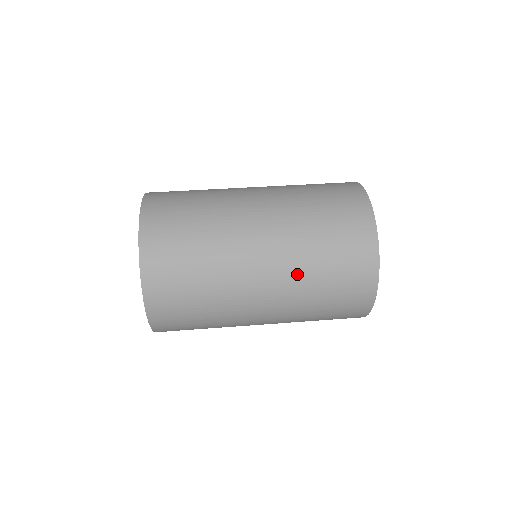
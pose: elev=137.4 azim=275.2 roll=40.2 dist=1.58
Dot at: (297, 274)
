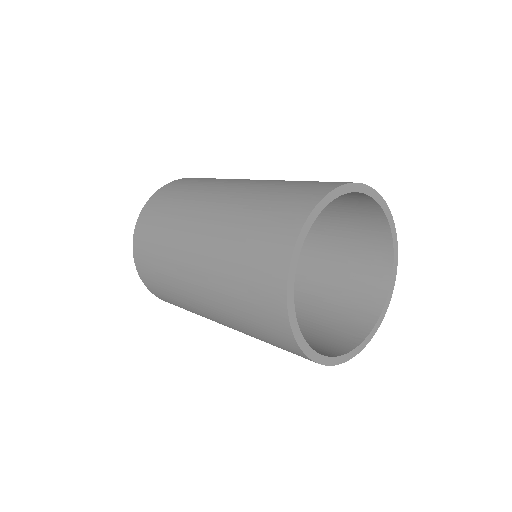
Dot at: (217, 262)
